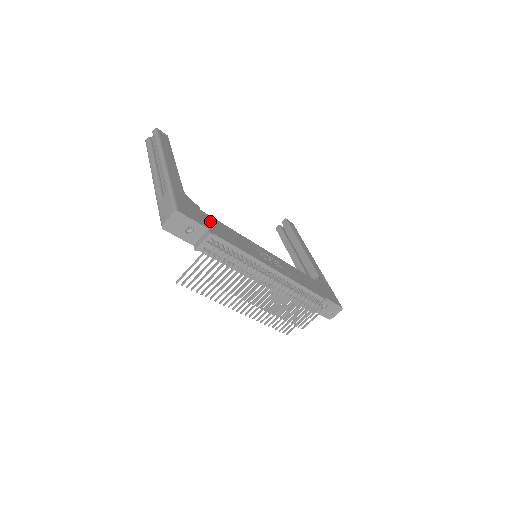
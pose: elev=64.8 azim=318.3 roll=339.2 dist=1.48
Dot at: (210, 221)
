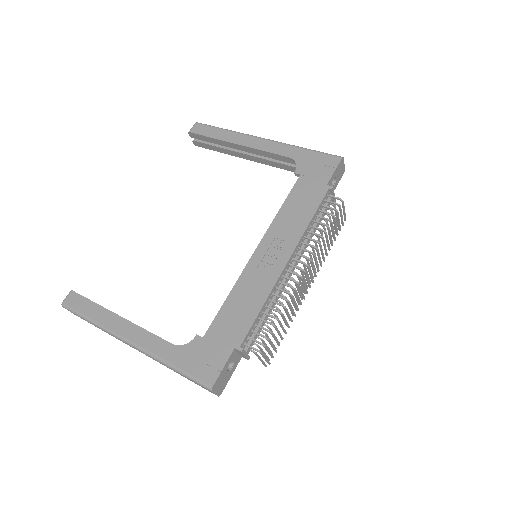
Dot at: (220, 333)
